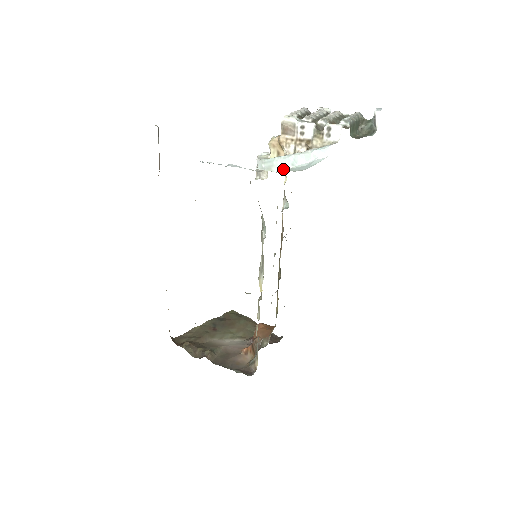
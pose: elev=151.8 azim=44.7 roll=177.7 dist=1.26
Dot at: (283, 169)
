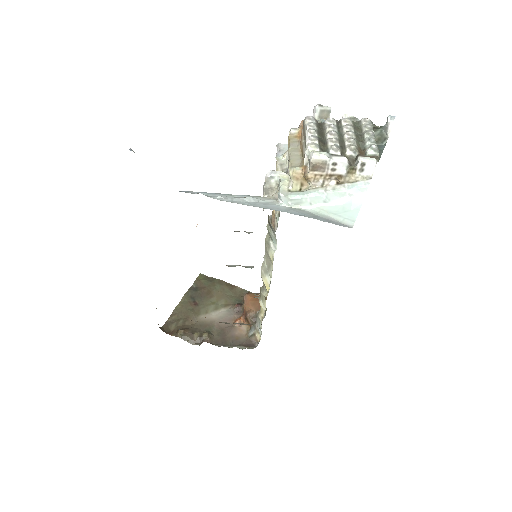
Dot at: (314, 206)
